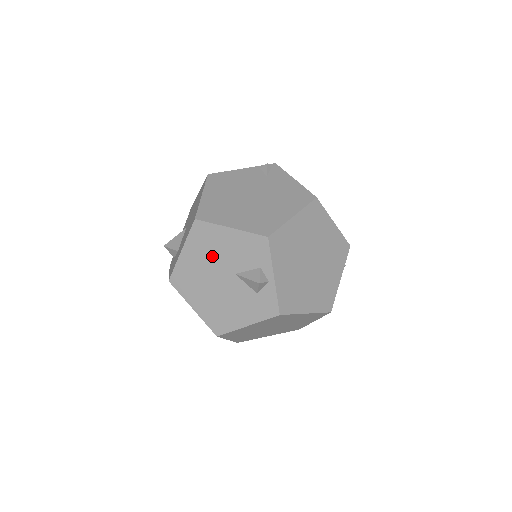
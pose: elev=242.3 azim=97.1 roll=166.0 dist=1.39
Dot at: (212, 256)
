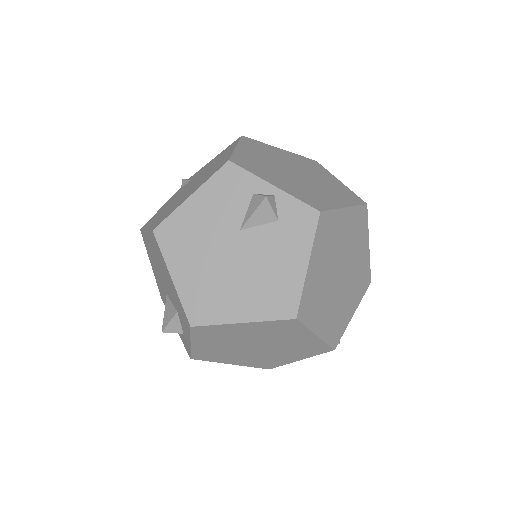
Dot at: (203, 243)
